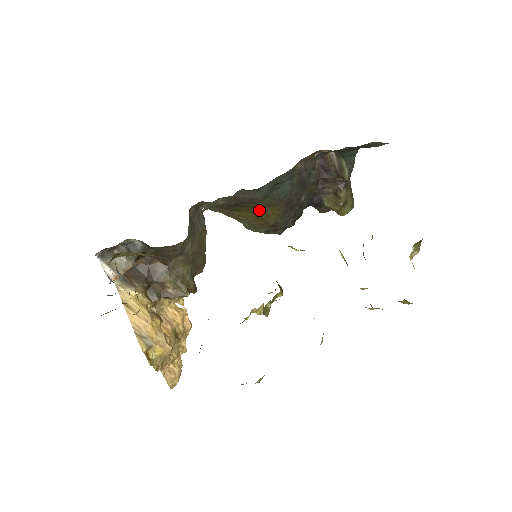
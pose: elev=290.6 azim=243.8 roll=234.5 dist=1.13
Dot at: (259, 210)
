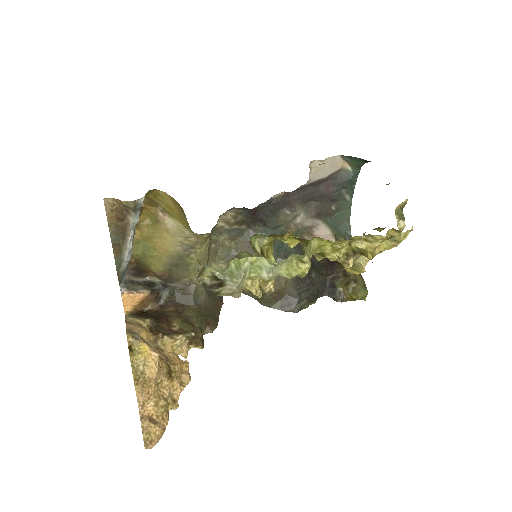
Dot at: occluded
